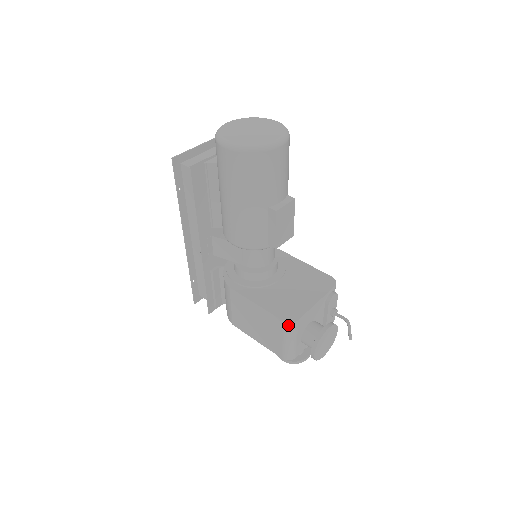
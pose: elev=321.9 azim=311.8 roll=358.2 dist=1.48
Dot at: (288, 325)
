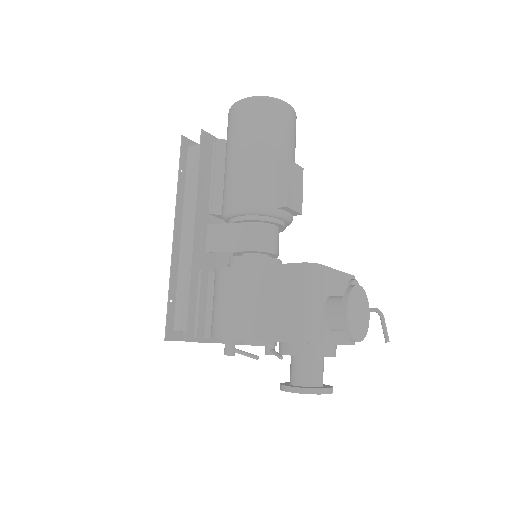
Dot at: (308, 268)
